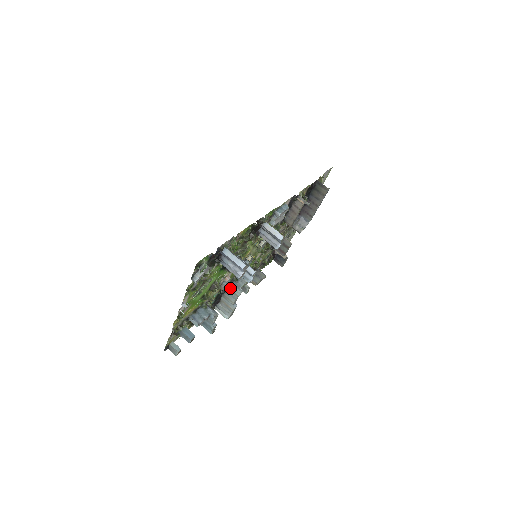
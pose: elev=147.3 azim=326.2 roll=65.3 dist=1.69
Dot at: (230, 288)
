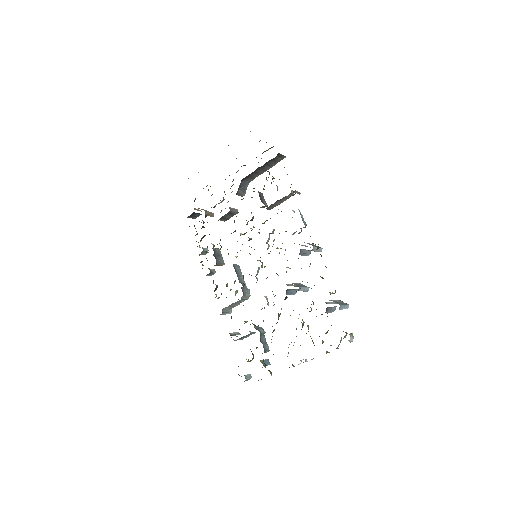
Dot at: (244, 296)
